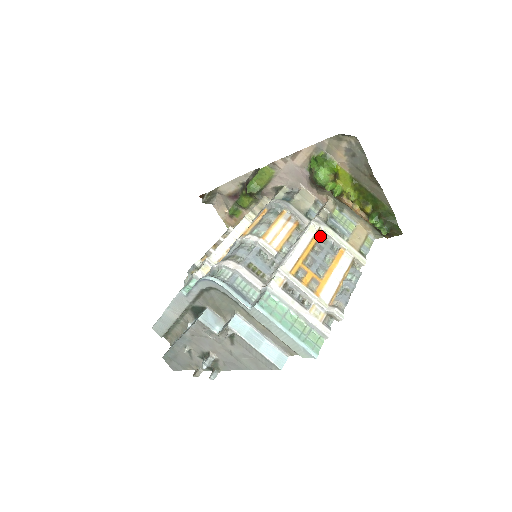
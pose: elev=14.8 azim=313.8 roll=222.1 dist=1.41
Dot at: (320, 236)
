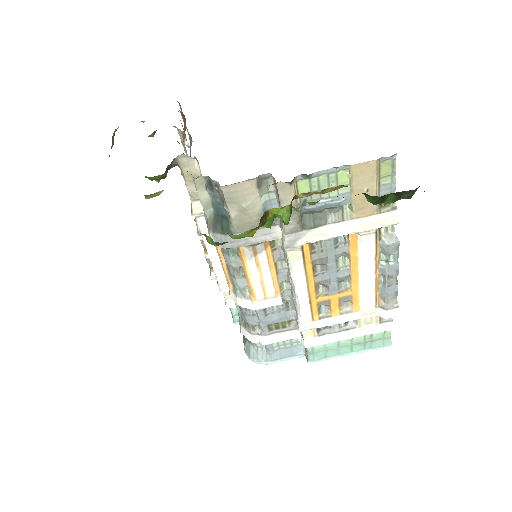
Dot at: (310, 248)
